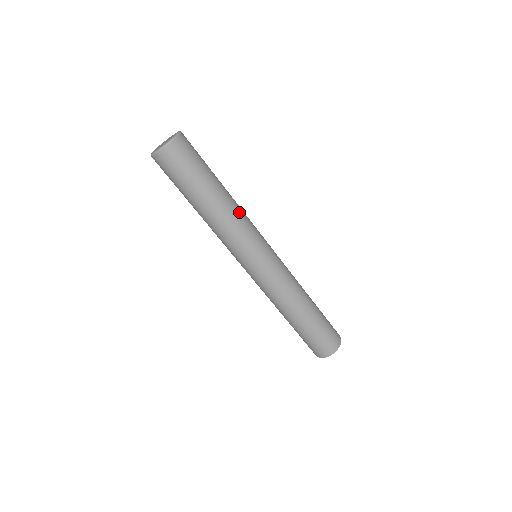
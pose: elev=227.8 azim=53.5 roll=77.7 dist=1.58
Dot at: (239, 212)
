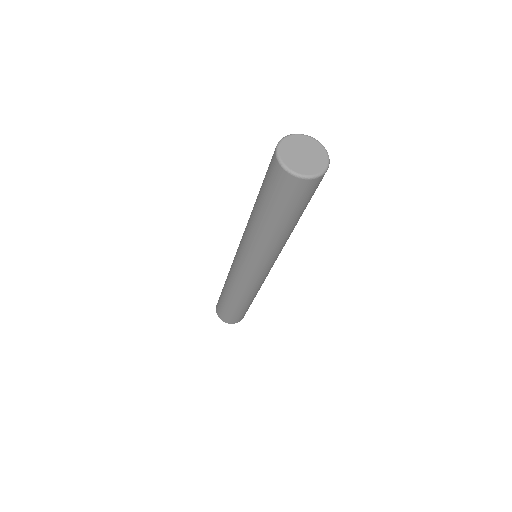
Dot at: occluded
